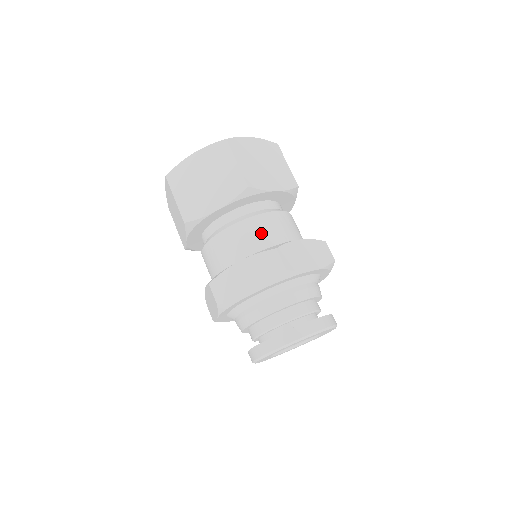
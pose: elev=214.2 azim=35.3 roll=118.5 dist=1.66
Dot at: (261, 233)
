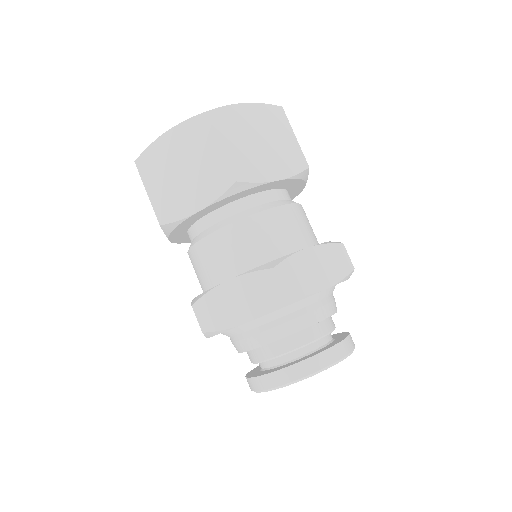
Dot at: (256, 240)
